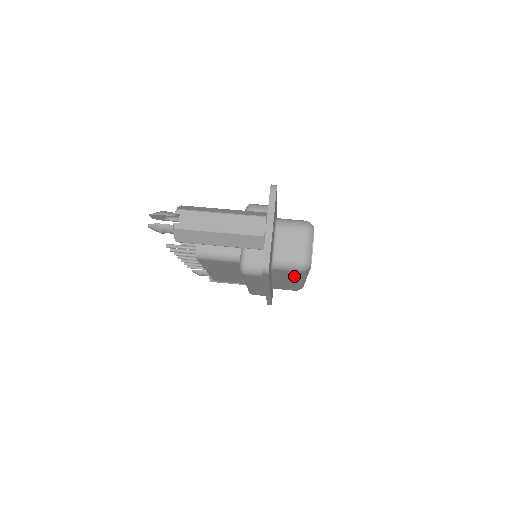
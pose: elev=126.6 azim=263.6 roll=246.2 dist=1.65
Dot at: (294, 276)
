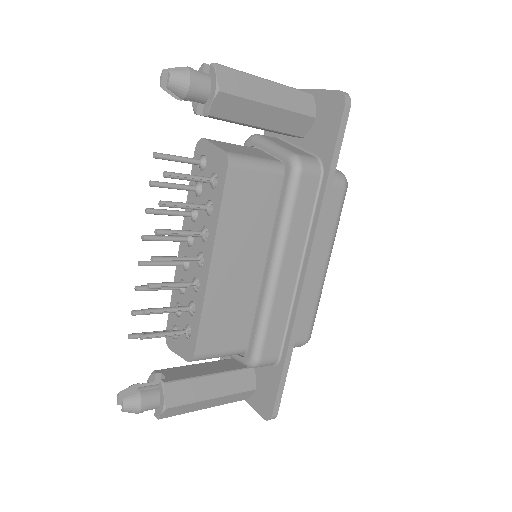
Dot at: (330, 223)
